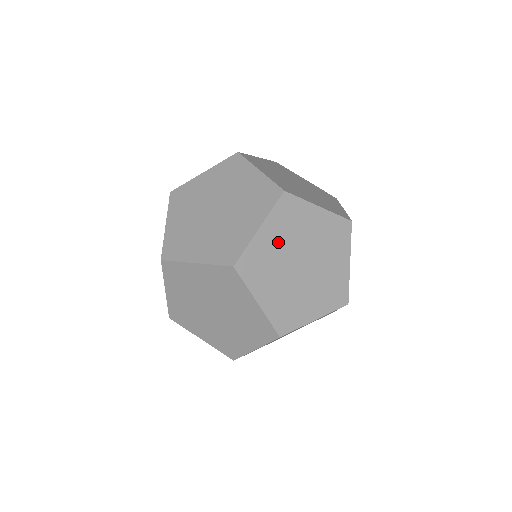
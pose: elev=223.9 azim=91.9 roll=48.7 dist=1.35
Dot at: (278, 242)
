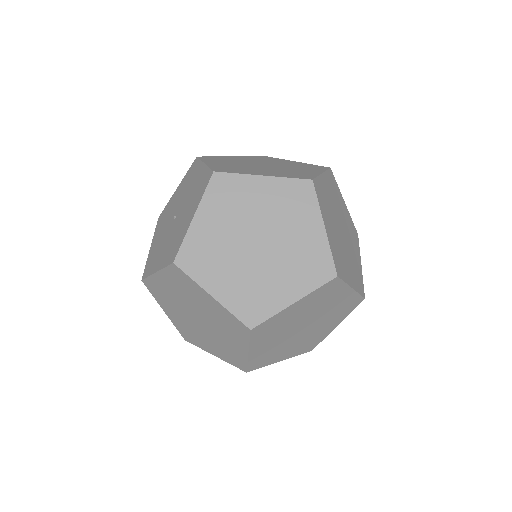
Dot at: (330, 197)
